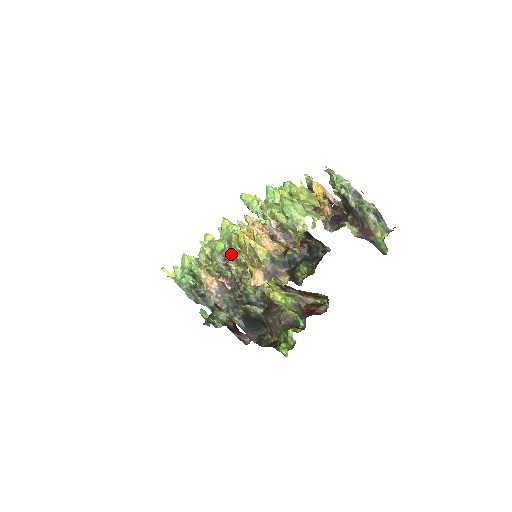
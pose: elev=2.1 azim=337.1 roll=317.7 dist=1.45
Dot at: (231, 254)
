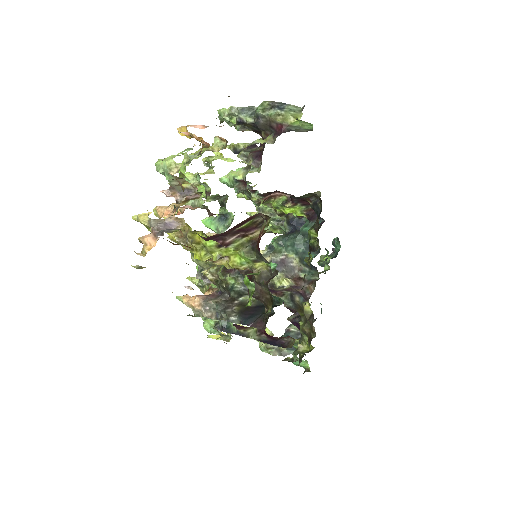
Dot at: (201, 263)
